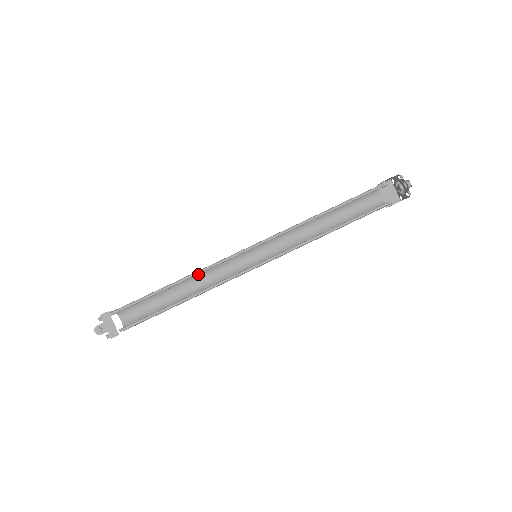
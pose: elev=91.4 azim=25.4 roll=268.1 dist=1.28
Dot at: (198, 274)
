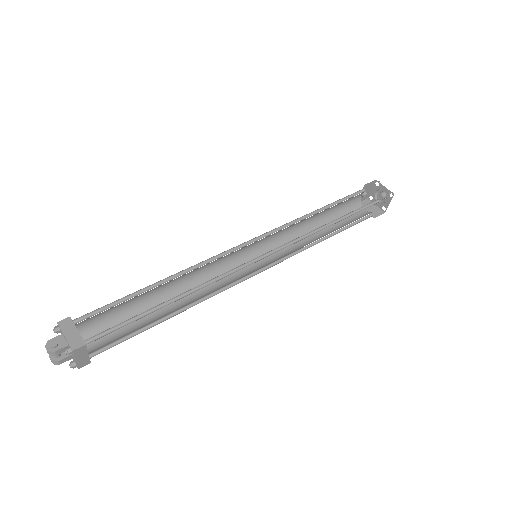
Dot at: (188, 283)
